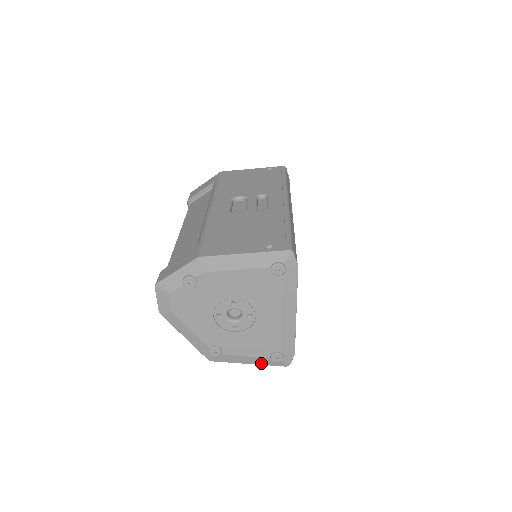
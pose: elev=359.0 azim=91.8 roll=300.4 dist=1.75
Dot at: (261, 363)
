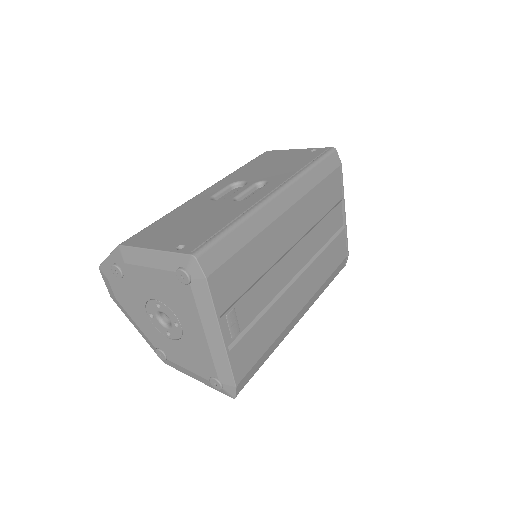
Dot at: (207, 384)
